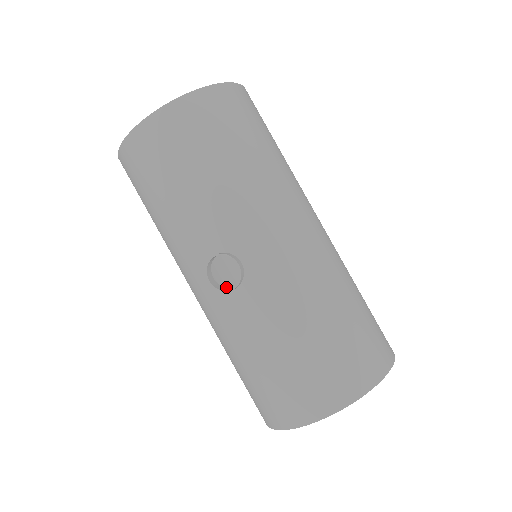
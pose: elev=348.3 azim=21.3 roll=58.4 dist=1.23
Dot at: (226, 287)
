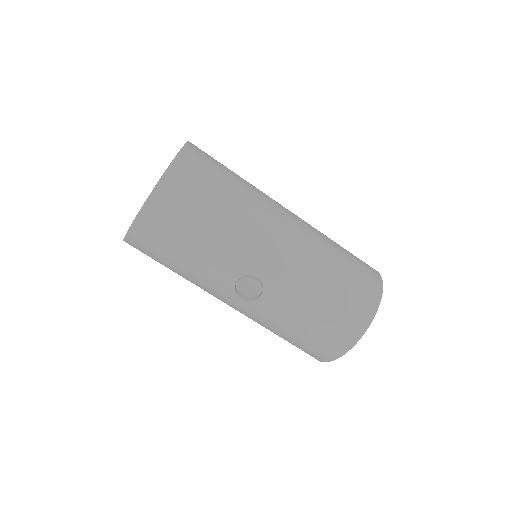
Dot at: (241, 281)
